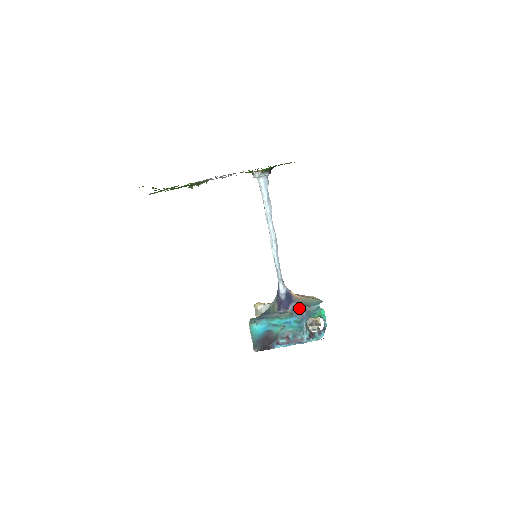
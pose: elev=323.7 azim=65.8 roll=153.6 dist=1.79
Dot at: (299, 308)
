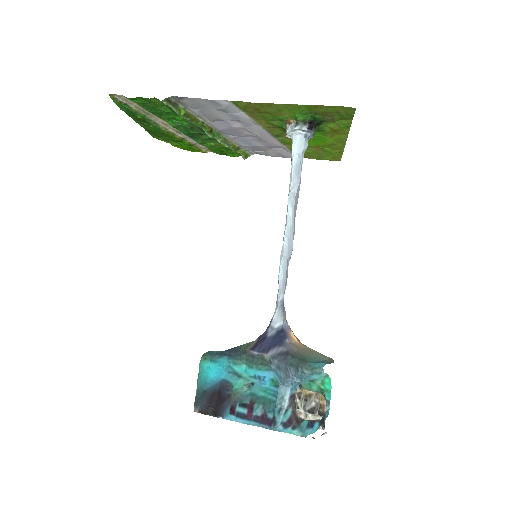
Dot at: (287, 358)
